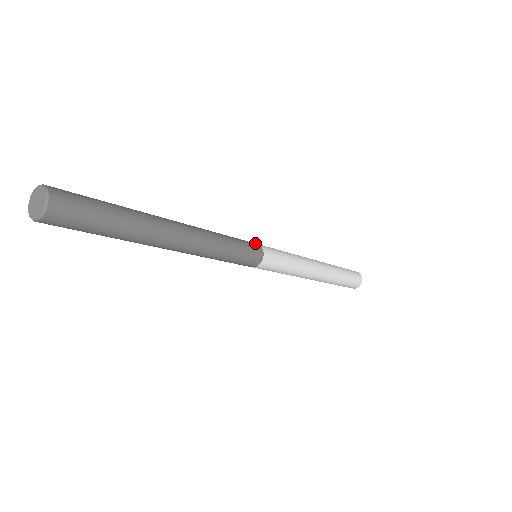
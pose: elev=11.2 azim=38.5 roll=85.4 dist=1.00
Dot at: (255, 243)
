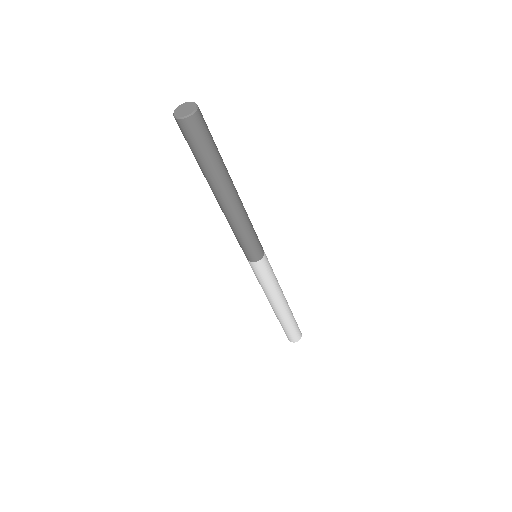
Dot at: occluded
